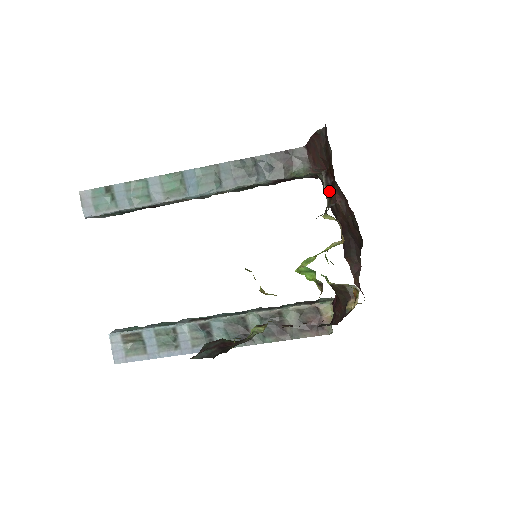
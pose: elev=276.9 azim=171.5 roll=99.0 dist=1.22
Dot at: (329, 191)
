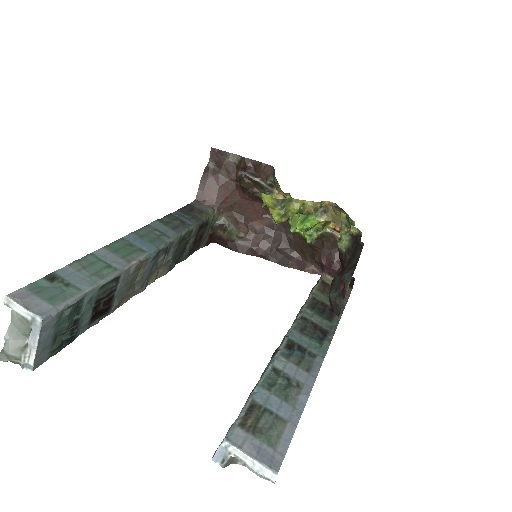
Dot at: (257, 176)
